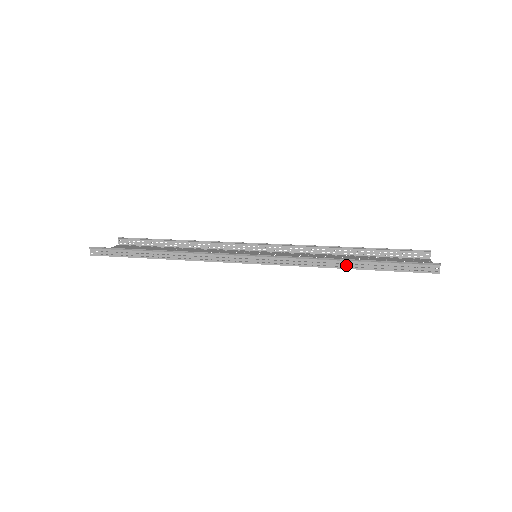
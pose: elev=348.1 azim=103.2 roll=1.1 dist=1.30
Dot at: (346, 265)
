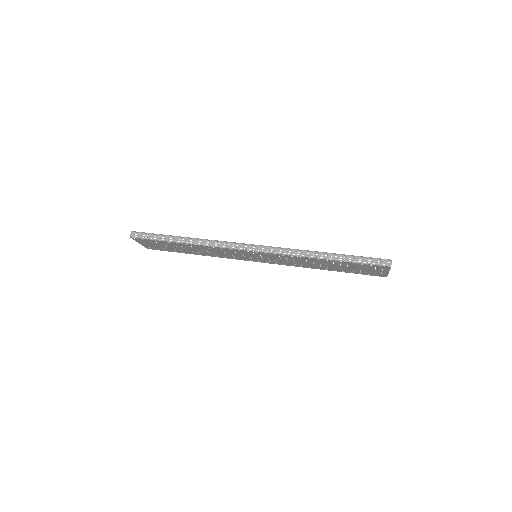
Dot at: (324, 256)
